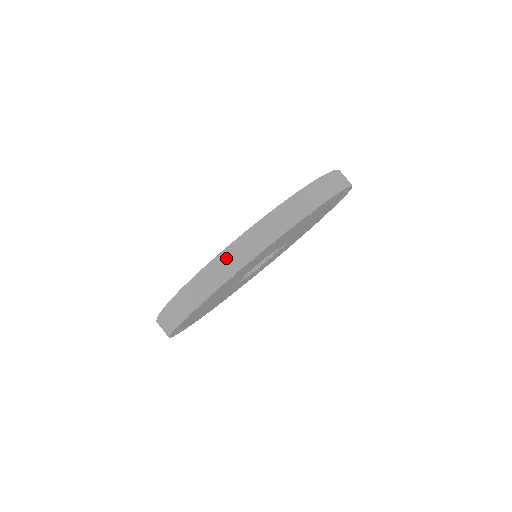
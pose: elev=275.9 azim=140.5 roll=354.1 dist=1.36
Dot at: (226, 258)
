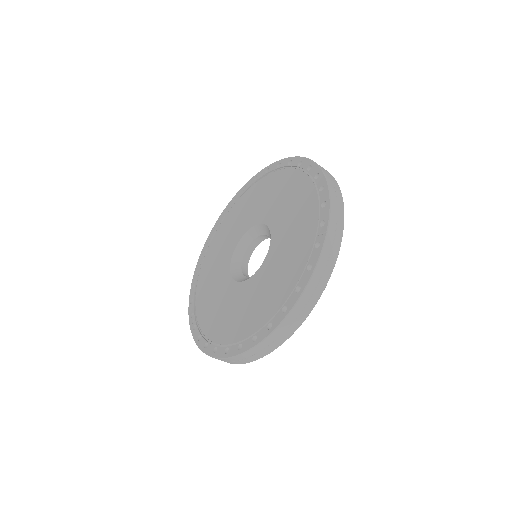
Dot at: occluded
